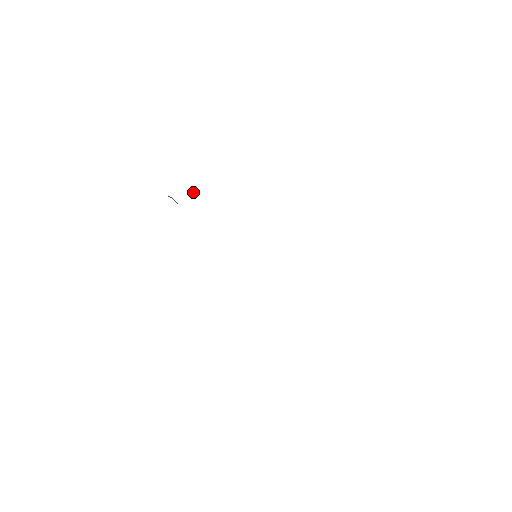
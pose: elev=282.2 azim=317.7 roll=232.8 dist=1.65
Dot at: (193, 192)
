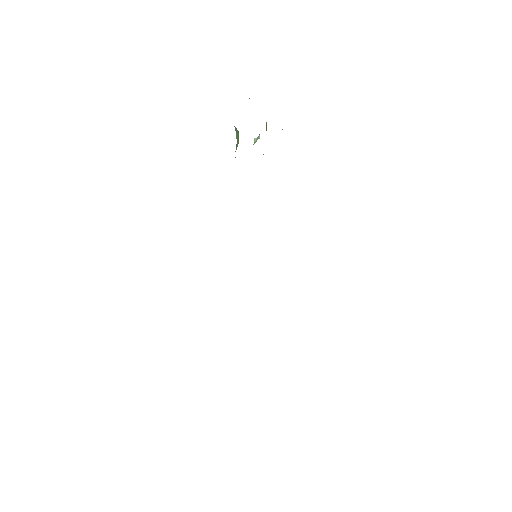
Dot at: (254, 140)
